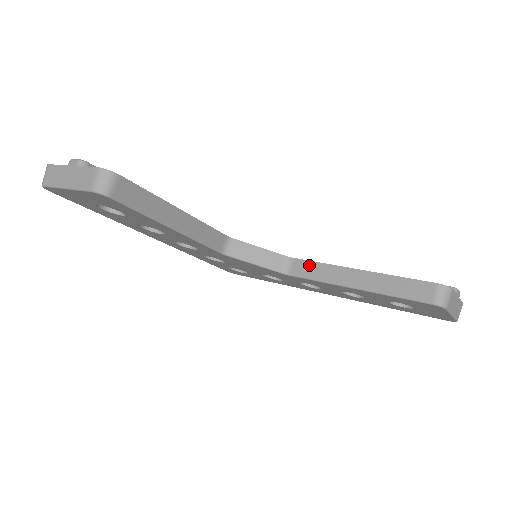
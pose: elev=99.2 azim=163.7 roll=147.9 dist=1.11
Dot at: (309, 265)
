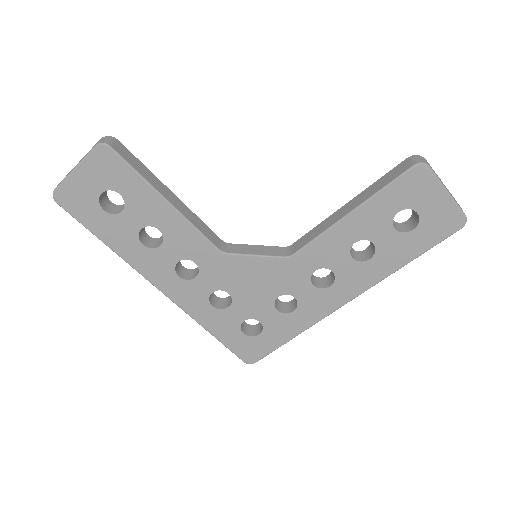
Dot at: (306, 236)
